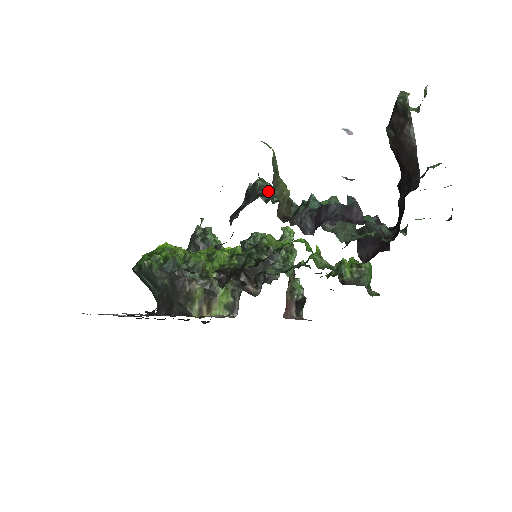
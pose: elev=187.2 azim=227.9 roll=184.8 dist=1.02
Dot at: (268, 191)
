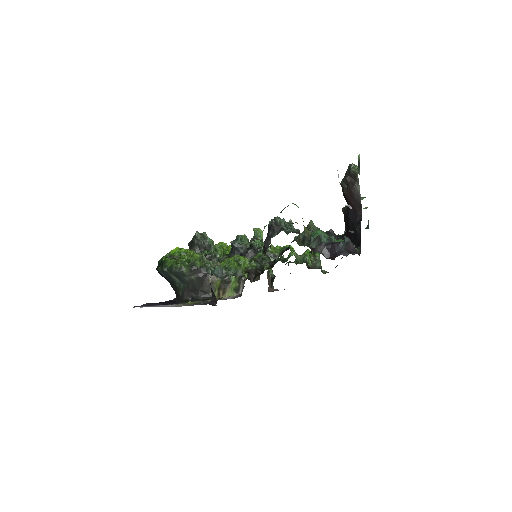
Dot at: (285, 225)
